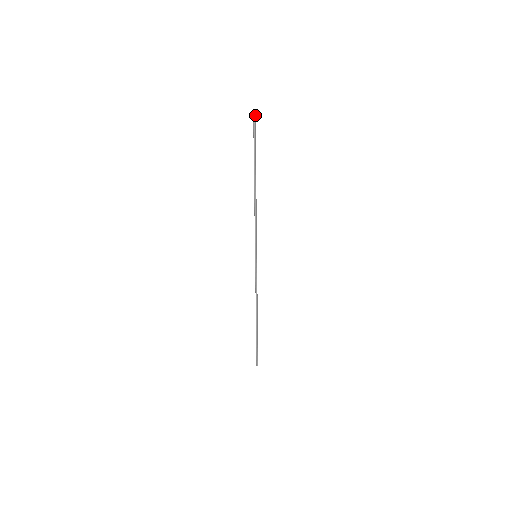
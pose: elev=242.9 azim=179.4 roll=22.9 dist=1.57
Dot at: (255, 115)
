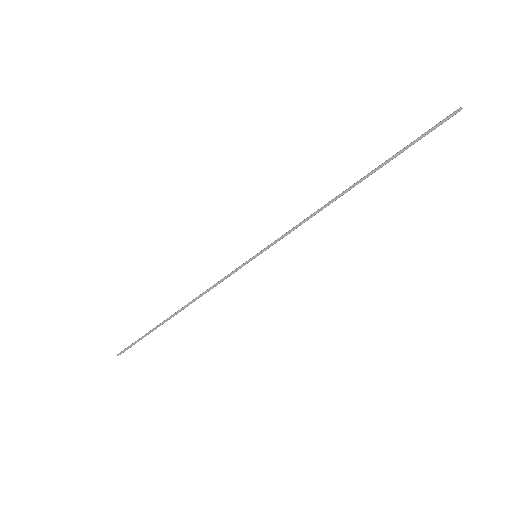
Dot at: (453, 115)
